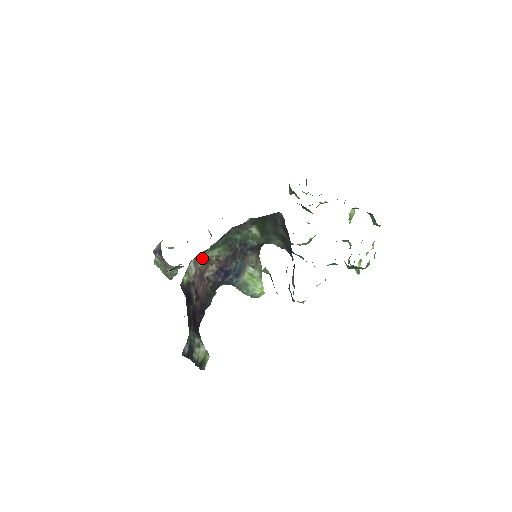
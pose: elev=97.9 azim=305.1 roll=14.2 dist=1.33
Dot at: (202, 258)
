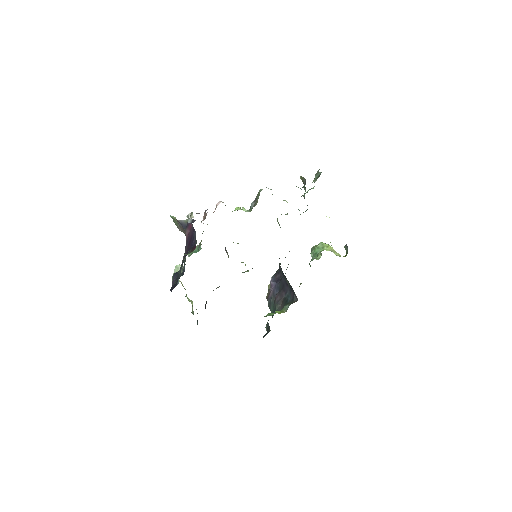
Dot at: occluded
